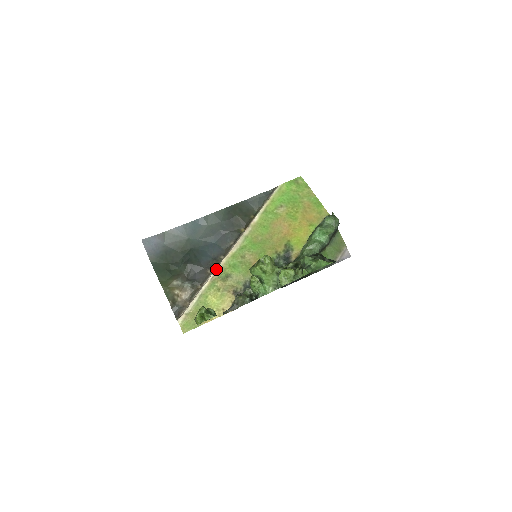
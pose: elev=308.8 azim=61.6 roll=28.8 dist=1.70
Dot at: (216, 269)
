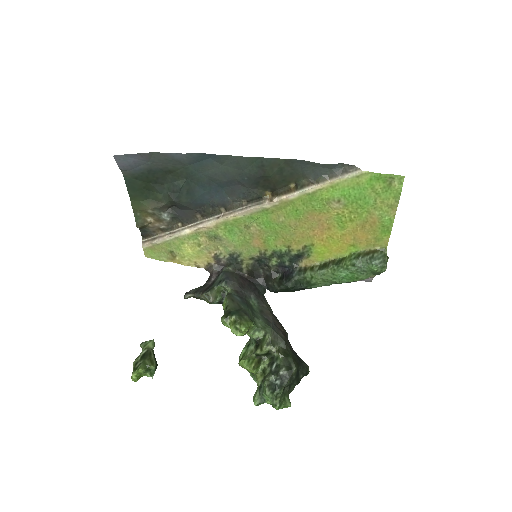
Dot at: (207, 224)
